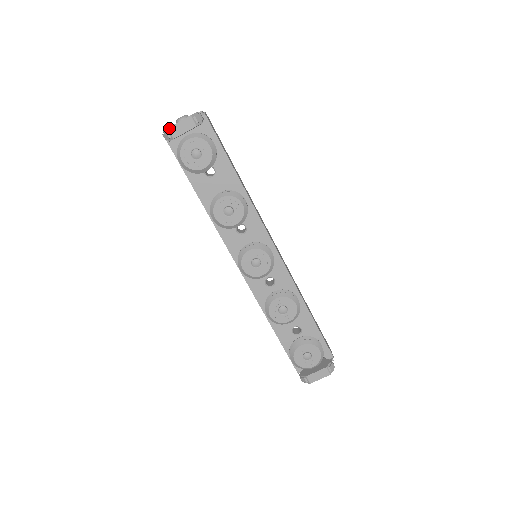
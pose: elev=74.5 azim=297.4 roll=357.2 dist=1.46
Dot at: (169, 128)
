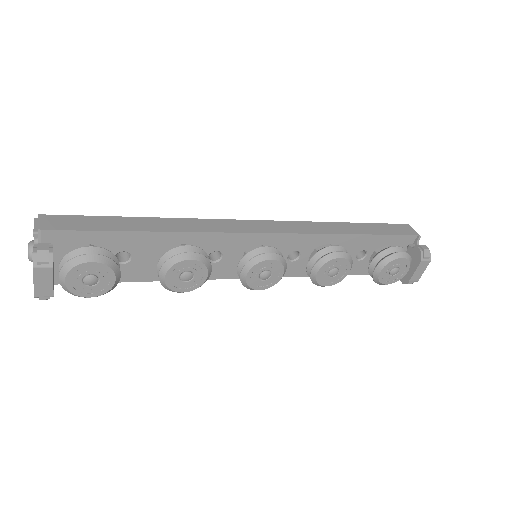
Dot at: (35, 296)
